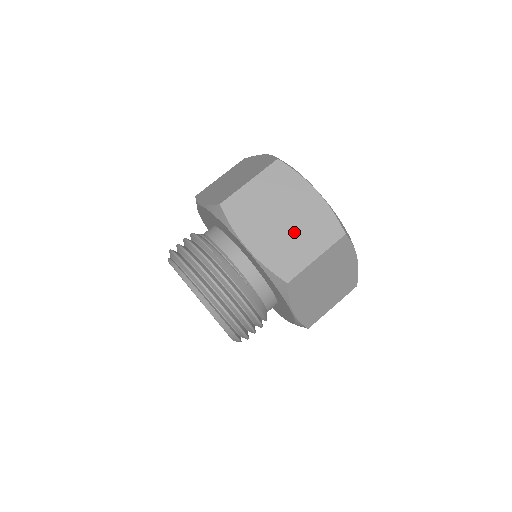
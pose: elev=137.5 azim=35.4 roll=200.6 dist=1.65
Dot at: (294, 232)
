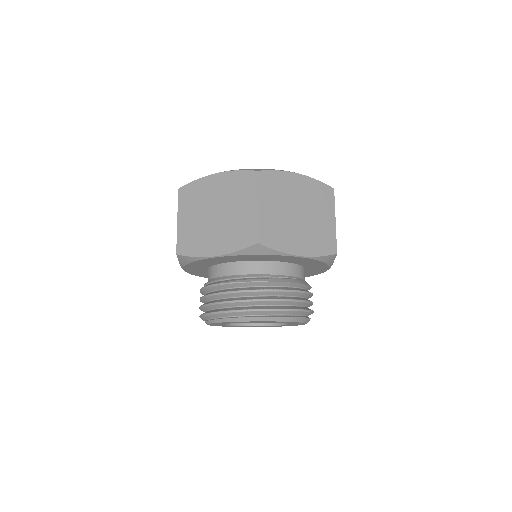
Dot at: (312, 216)
